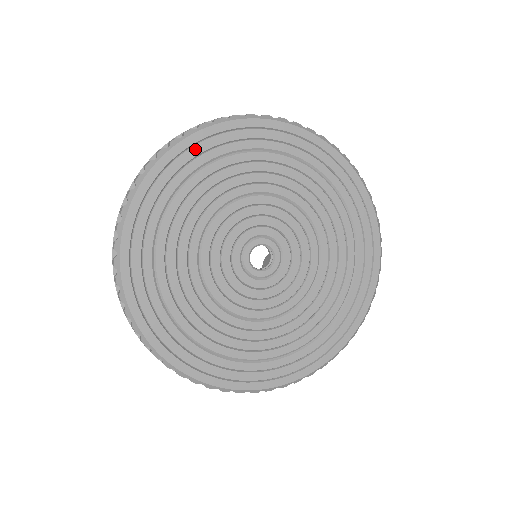
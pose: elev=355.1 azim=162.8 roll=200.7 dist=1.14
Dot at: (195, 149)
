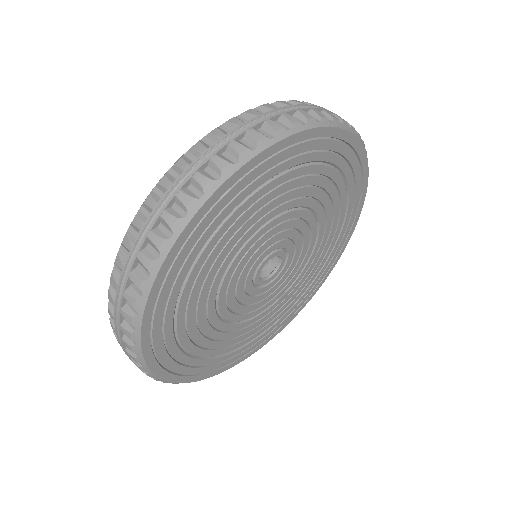
Dot at: (156, 320)
